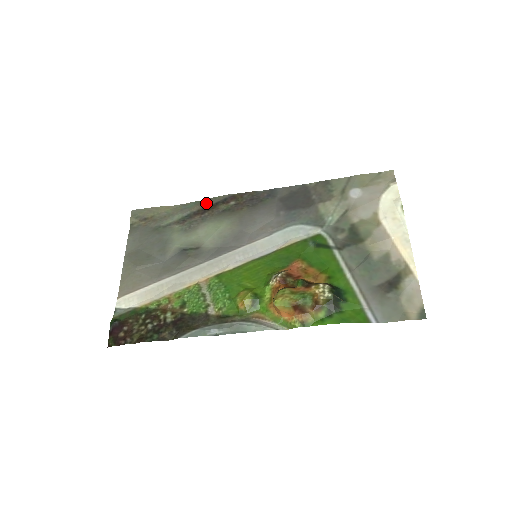
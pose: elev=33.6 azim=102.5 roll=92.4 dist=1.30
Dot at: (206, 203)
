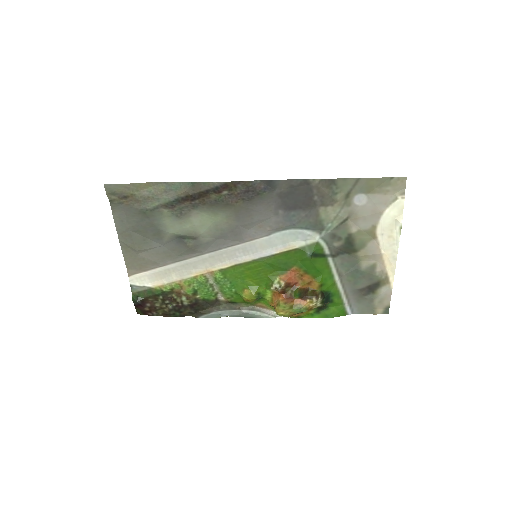
Dot at: (194, 188)
